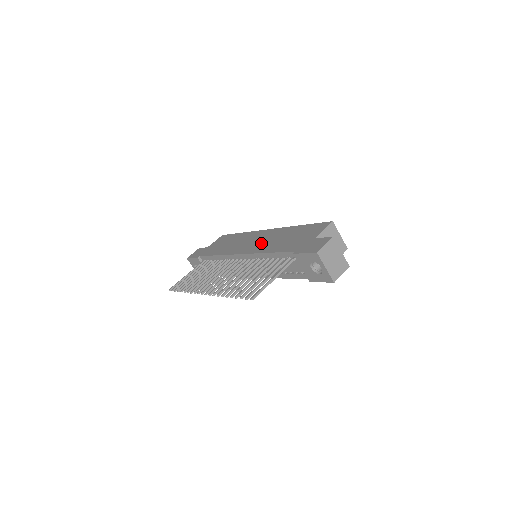
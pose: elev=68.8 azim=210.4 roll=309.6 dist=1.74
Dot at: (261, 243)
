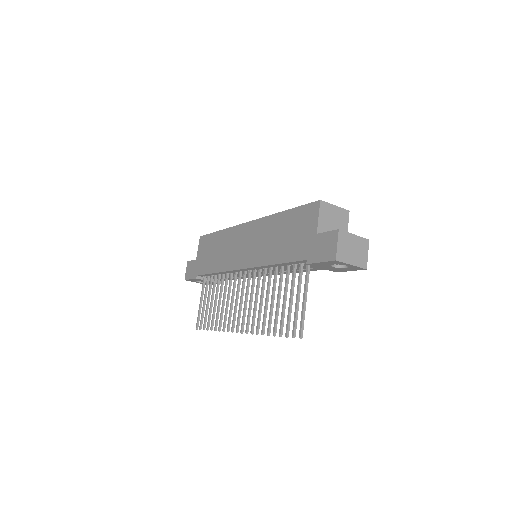
Dot at: (255, 248)
